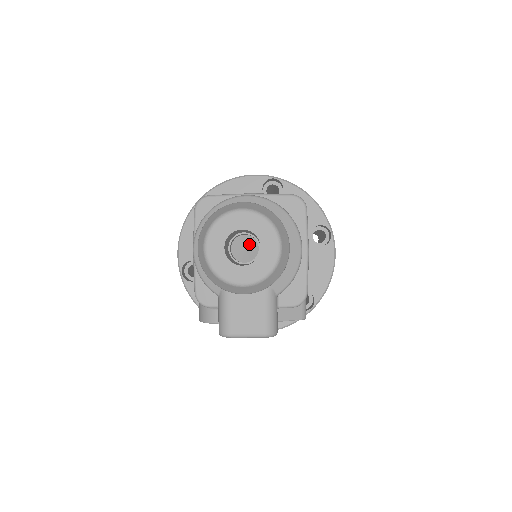
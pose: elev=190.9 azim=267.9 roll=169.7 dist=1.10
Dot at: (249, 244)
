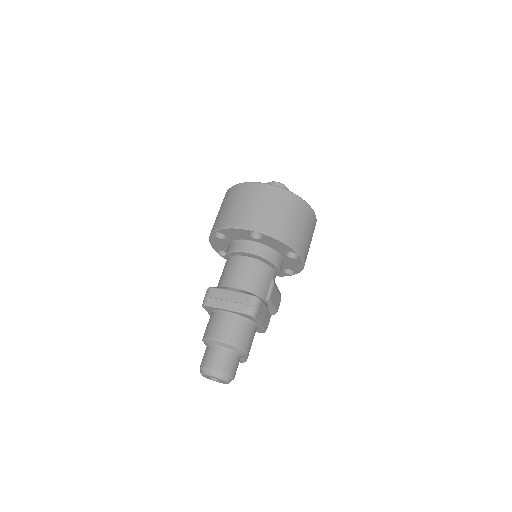
Dot at: occluded
